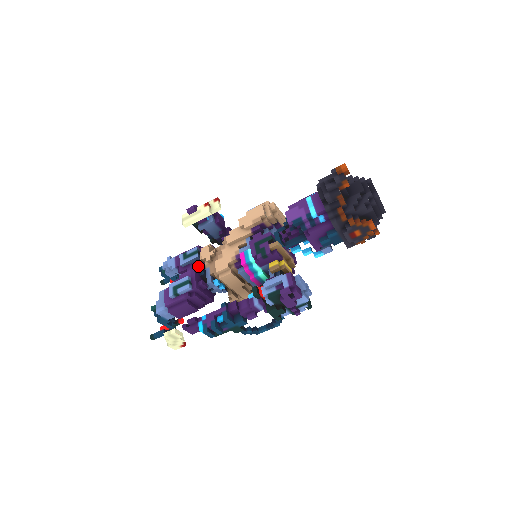
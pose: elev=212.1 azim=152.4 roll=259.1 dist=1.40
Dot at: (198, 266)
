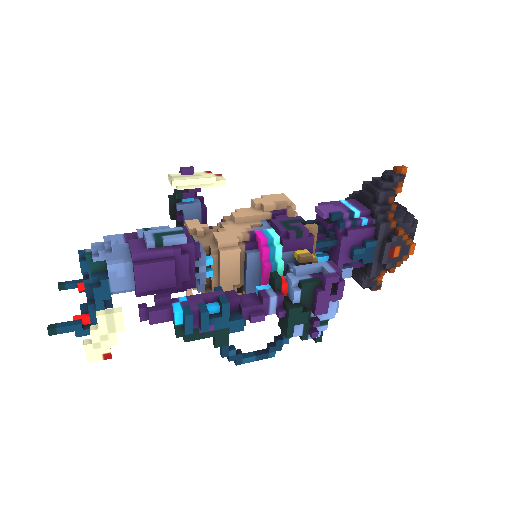
Dot at: occluded
